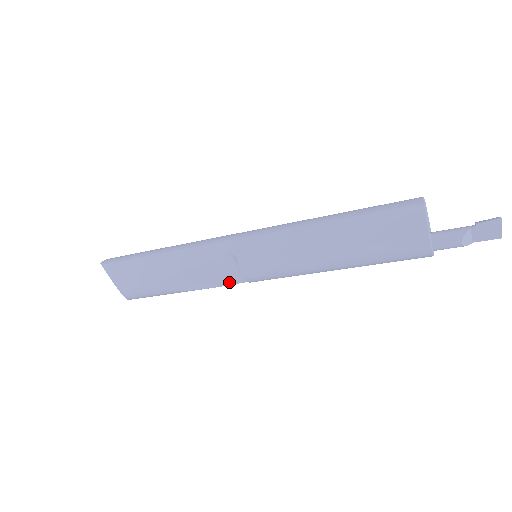
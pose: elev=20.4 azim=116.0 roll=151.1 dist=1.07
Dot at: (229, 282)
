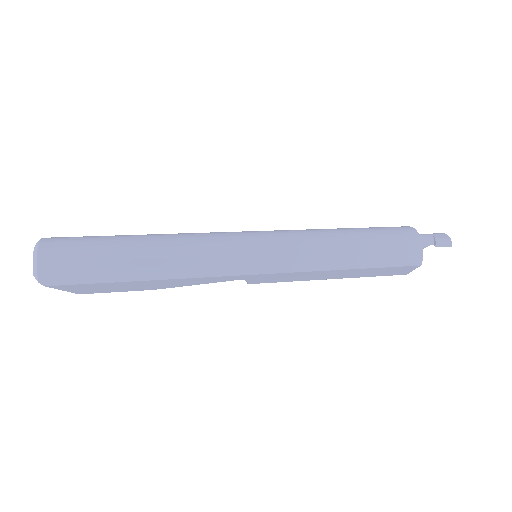
Dot at: occluded
